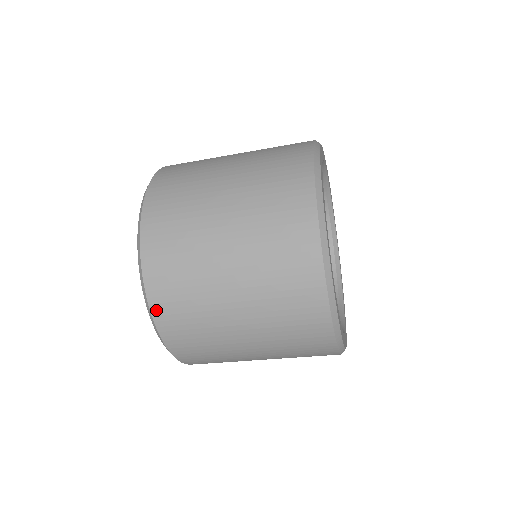
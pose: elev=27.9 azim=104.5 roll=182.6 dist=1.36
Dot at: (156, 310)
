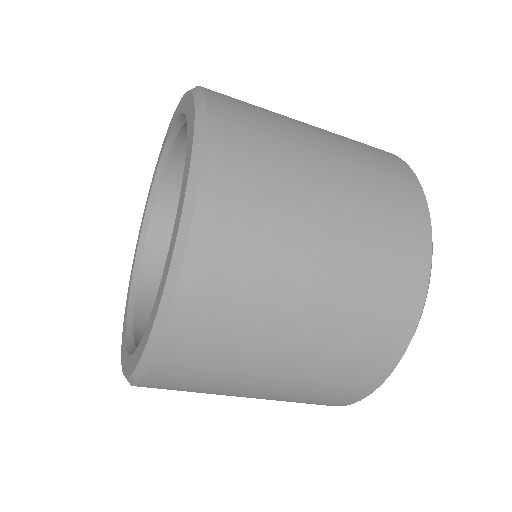
Dot at: (165, 353)
